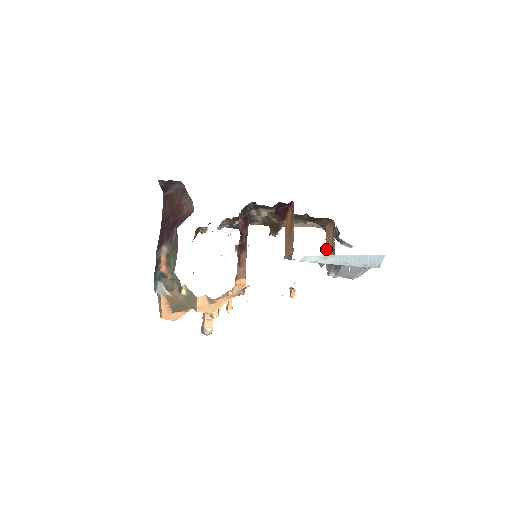
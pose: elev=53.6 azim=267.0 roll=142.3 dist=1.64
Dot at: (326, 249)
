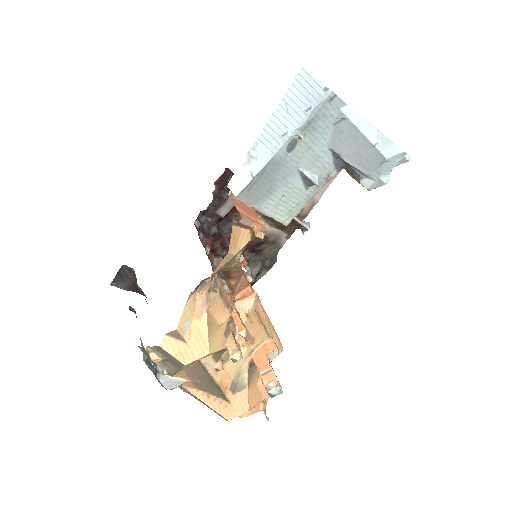
Dot at: (348, 173)
